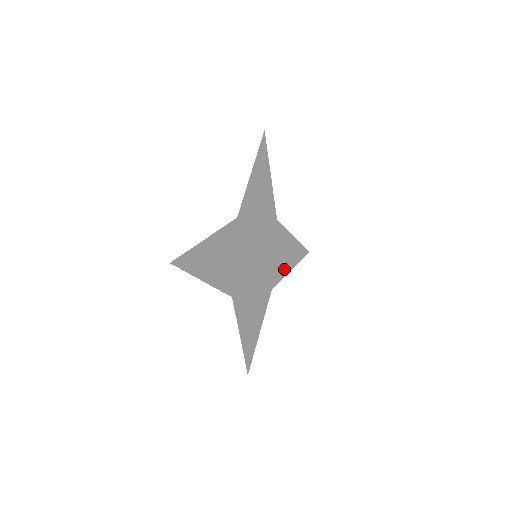
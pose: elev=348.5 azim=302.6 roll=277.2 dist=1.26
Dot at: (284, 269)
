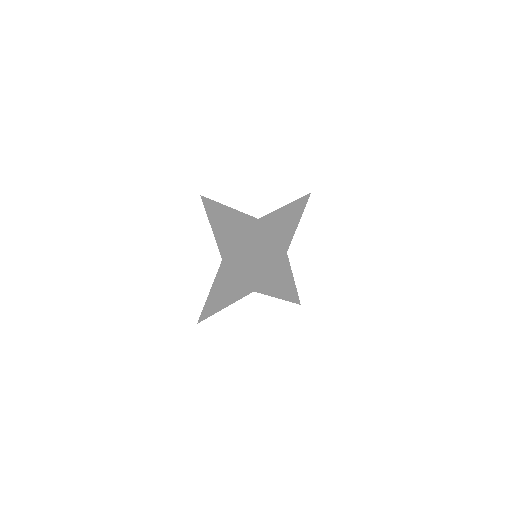
Dot at: (287, 237)
